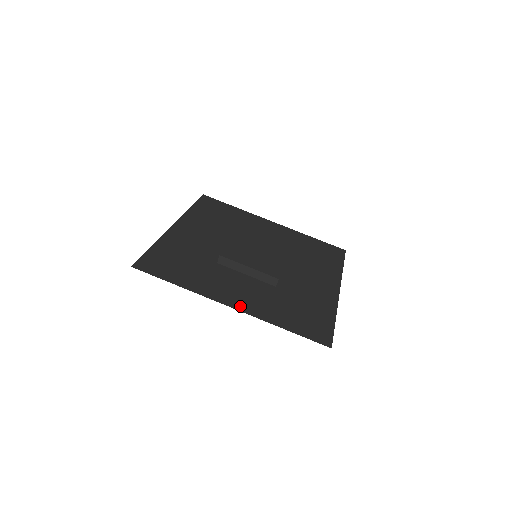
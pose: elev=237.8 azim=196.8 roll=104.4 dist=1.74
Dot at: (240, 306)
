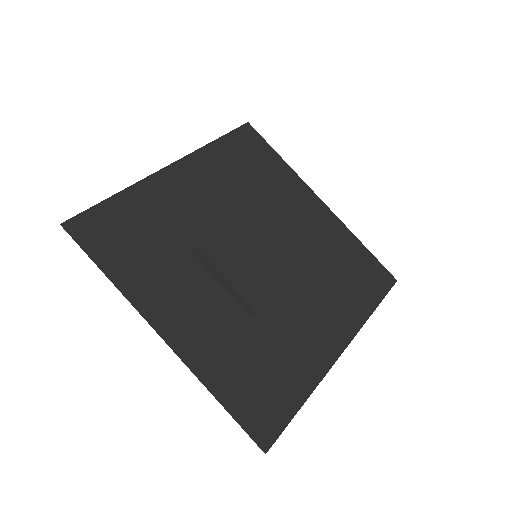
Dot at: (177, 340)
